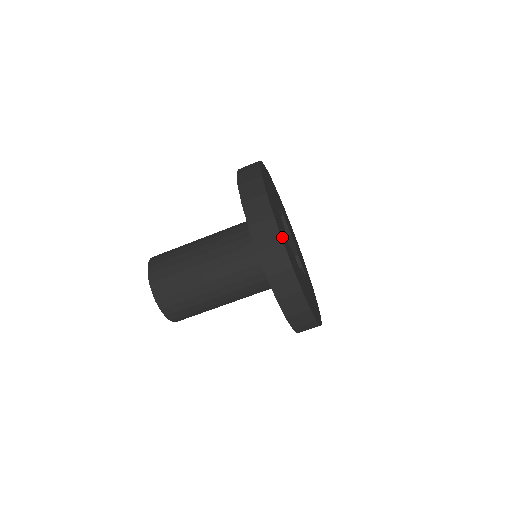
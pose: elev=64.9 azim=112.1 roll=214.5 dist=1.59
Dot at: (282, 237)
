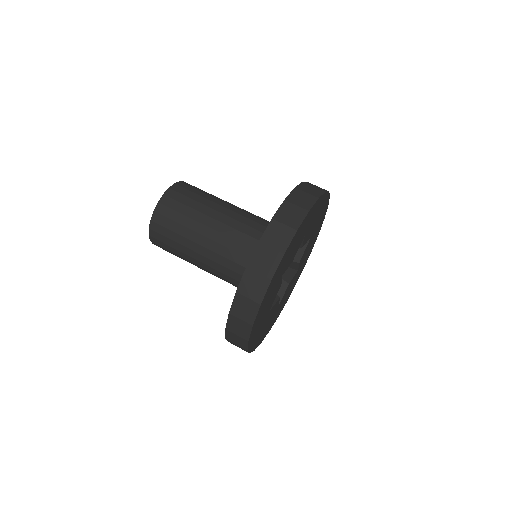
Dot at: (276, 274)
